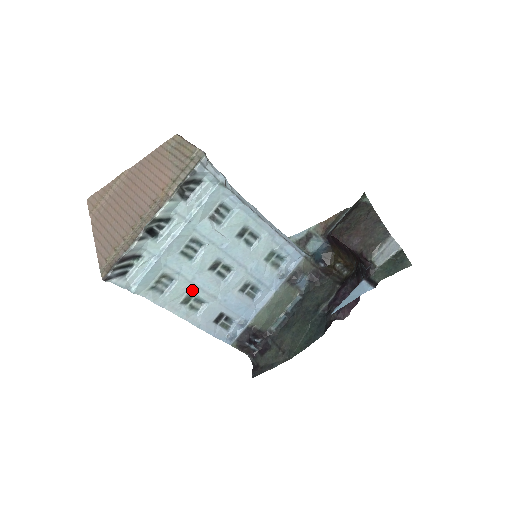
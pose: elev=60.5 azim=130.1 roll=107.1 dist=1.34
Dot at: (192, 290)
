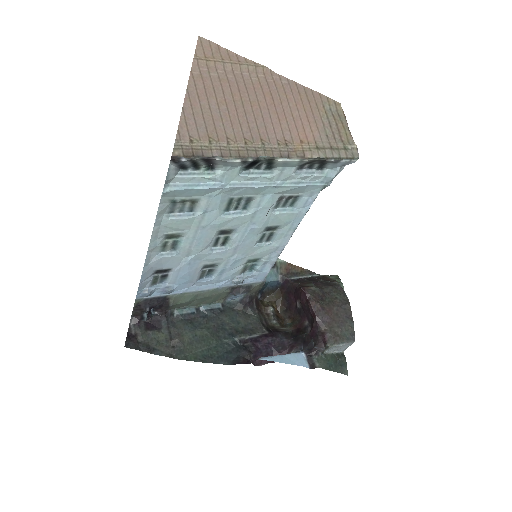
Dot at: (187, 233)
